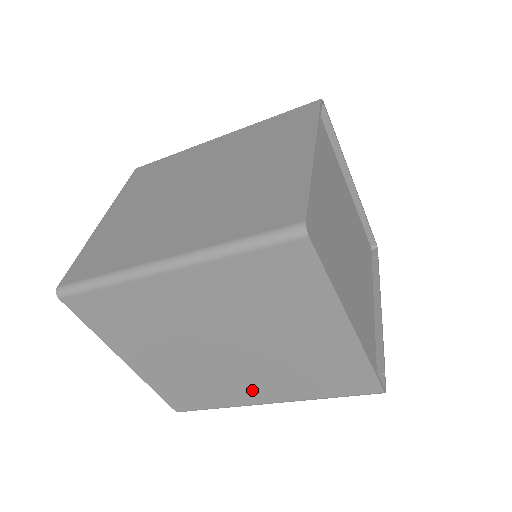
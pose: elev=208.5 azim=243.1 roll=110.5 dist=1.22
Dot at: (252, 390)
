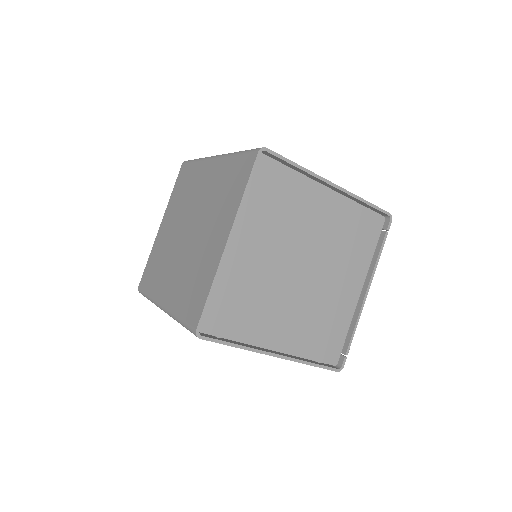
Dot at: occluded
